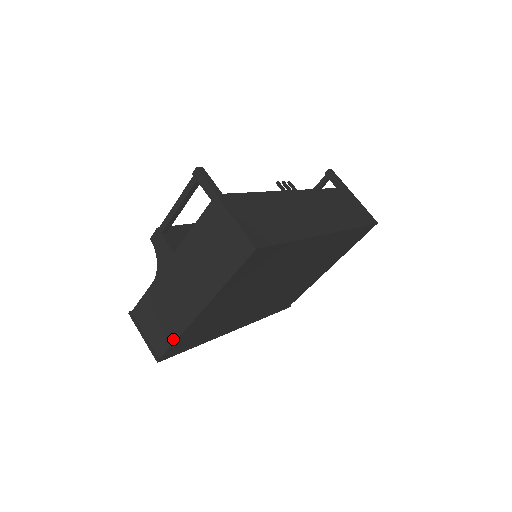
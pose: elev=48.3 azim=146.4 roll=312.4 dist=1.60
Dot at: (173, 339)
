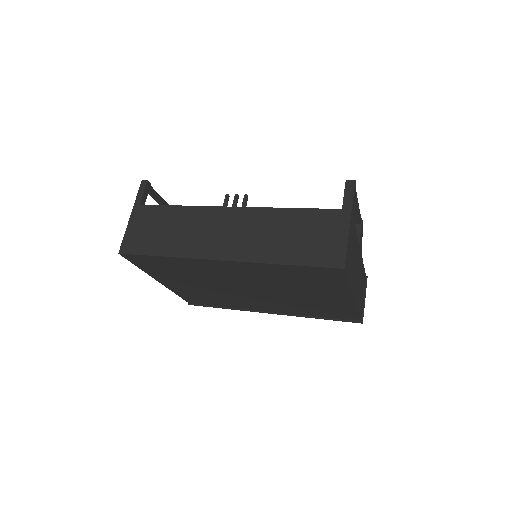
Dot at: occluded
